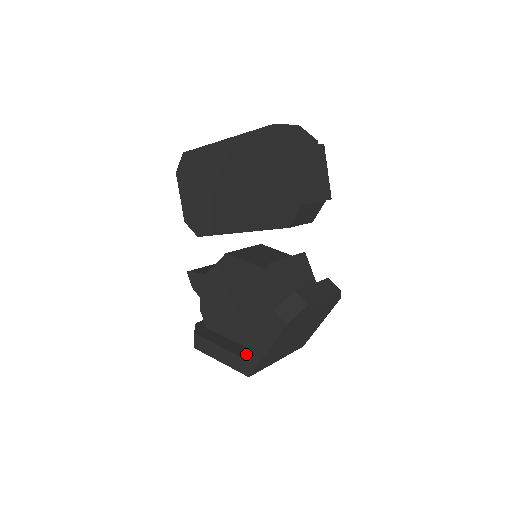
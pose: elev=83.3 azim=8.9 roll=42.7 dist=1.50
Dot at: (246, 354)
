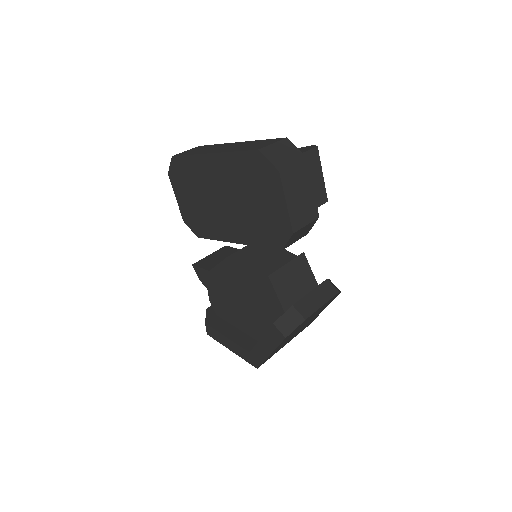
Dot at: (253, 351)
